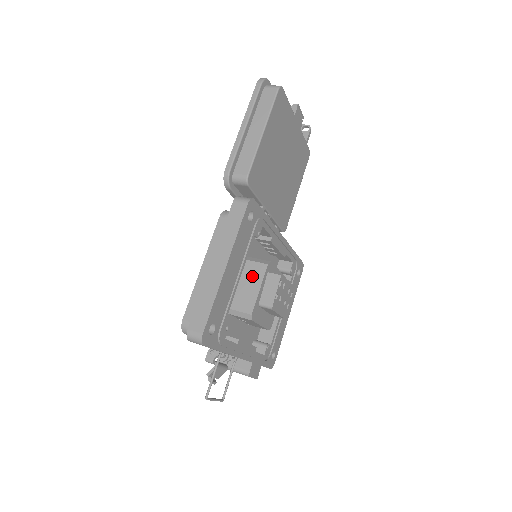
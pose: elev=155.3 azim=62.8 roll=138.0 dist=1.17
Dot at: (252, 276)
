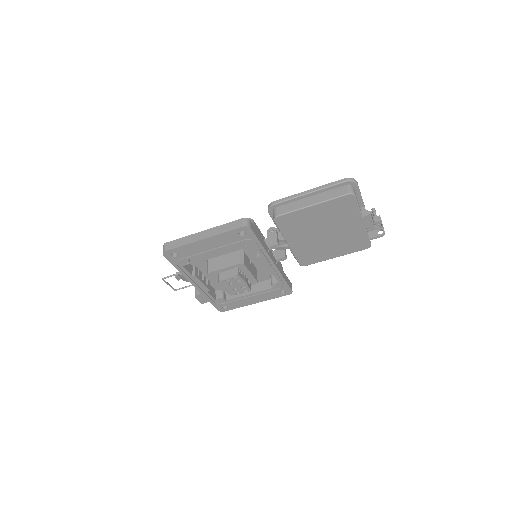
Dot at: (230, 259)
